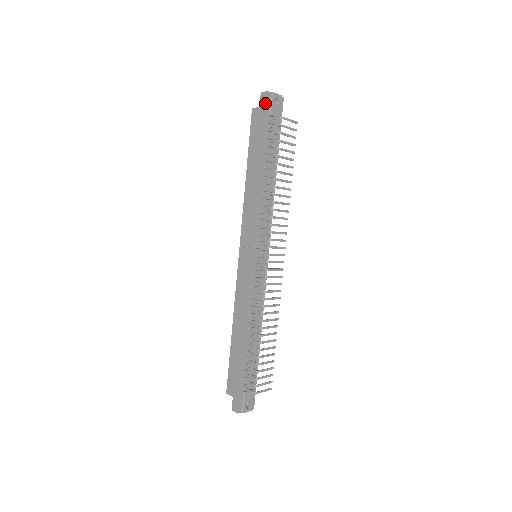
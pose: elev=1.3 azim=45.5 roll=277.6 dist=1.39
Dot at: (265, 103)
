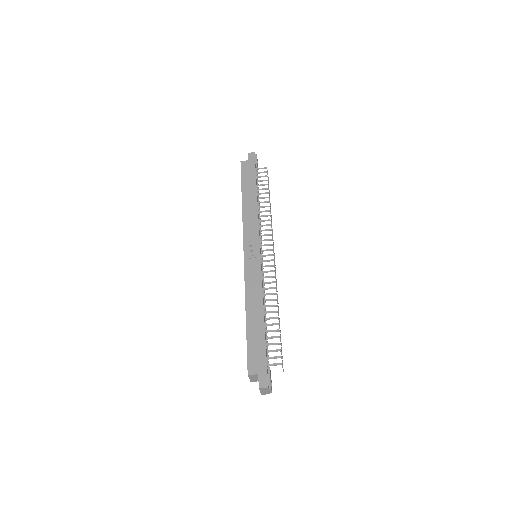
Dot at: (254, 158)
